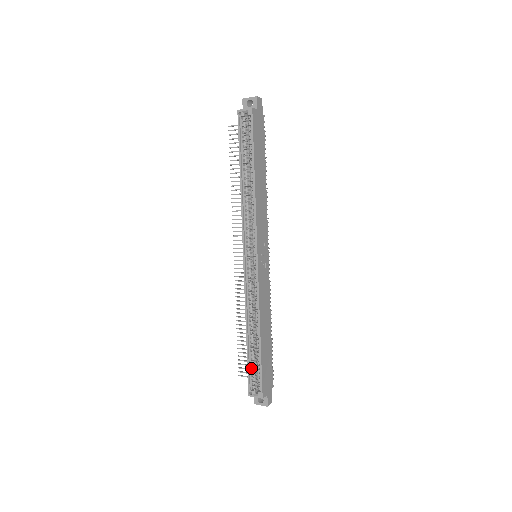
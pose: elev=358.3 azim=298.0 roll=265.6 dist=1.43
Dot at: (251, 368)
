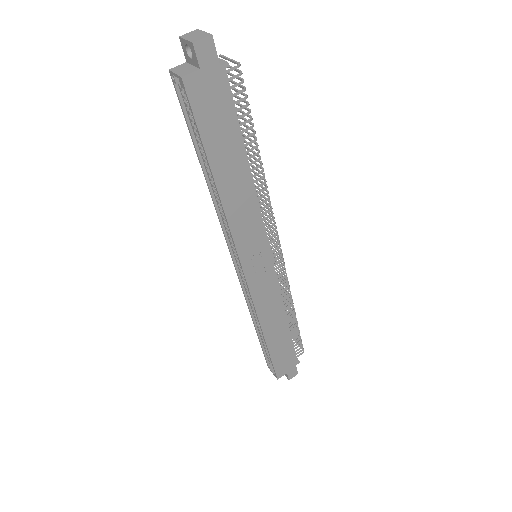
Dot at: (266, 351)
